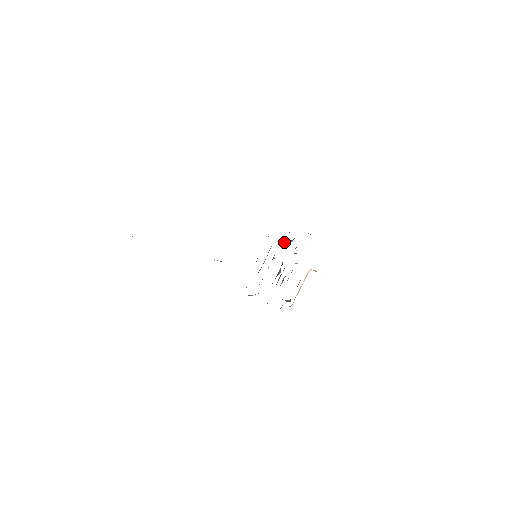
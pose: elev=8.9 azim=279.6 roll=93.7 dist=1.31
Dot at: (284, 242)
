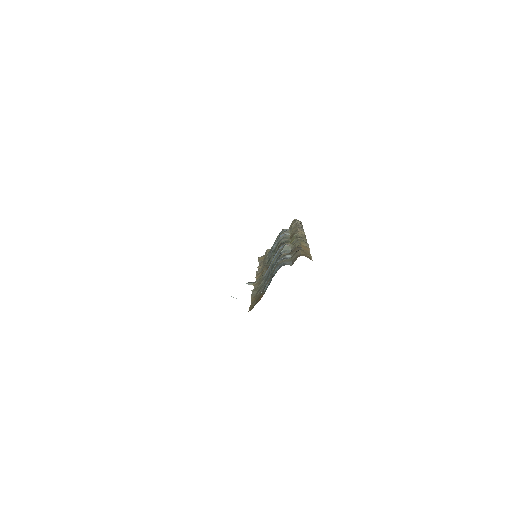
Dot at: (283, 250)
